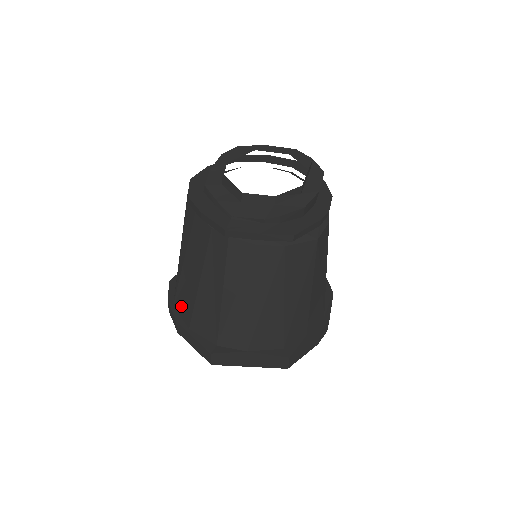
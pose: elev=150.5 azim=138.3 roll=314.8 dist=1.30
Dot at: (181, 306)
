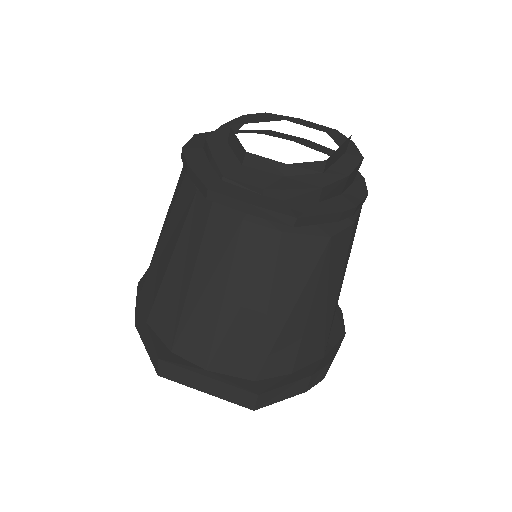
Dot at: (147, 292)
